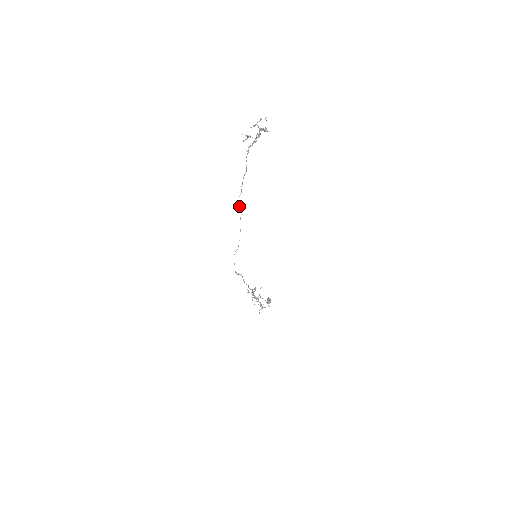
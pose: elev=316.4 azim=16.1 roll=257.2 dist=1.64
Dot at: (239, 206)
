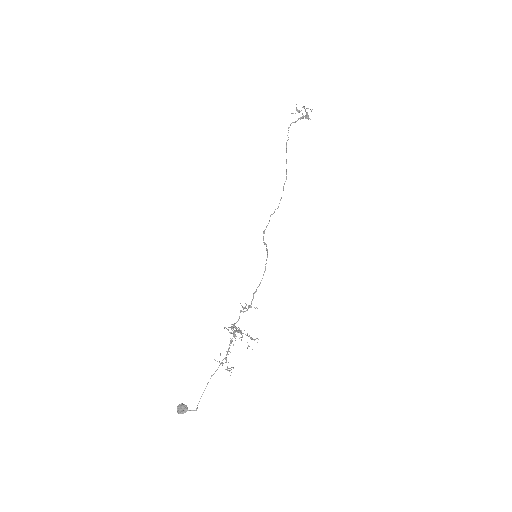
Dot at: (286, 161)
